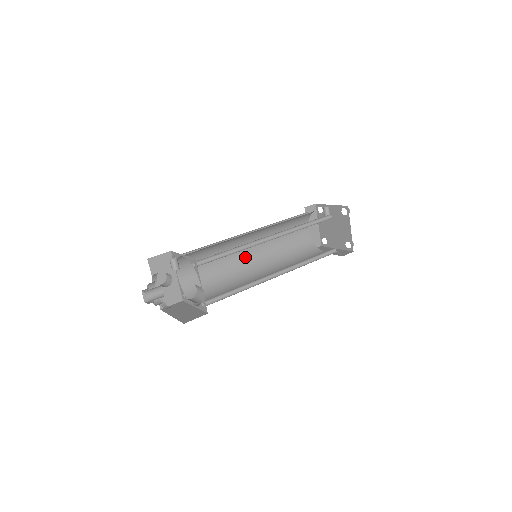
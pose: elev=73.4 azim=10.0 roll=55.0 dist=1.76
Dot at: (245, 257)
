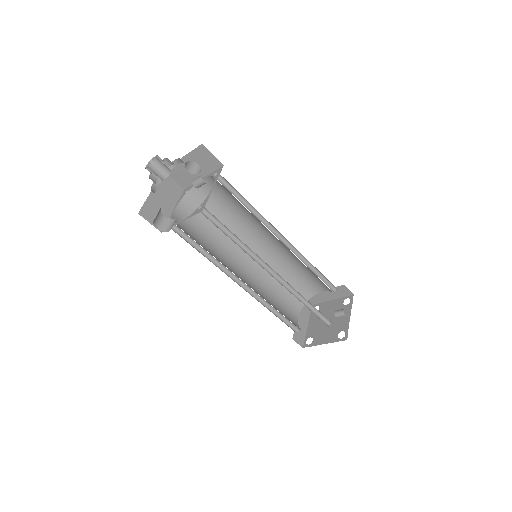
Dot at: (260, 238)
